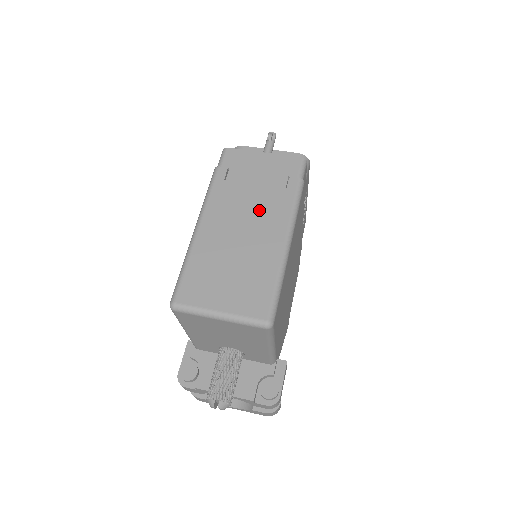
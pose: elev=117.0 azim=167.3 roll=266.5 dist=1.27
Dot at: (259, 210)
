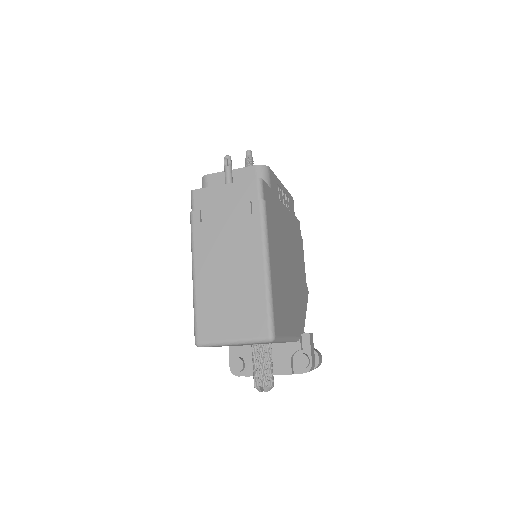
Dot at: (236, 242)
